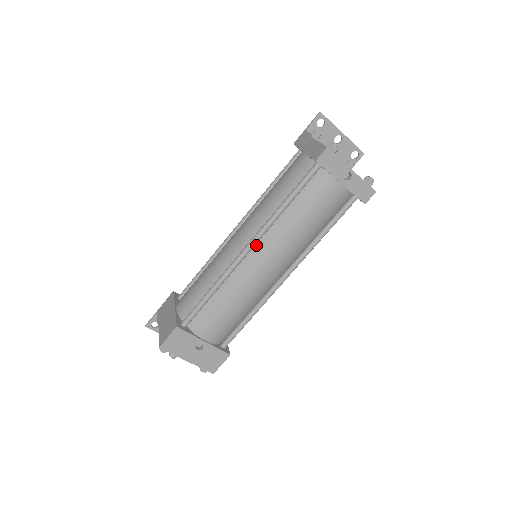
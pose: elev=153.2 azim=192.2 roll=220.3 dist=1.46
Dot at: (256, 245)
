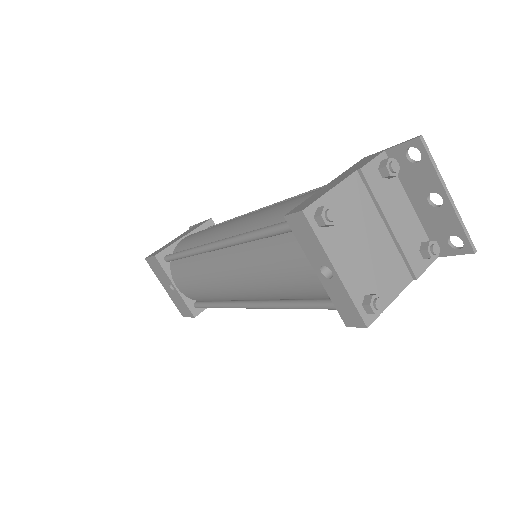
Dot at: (225, 249)
